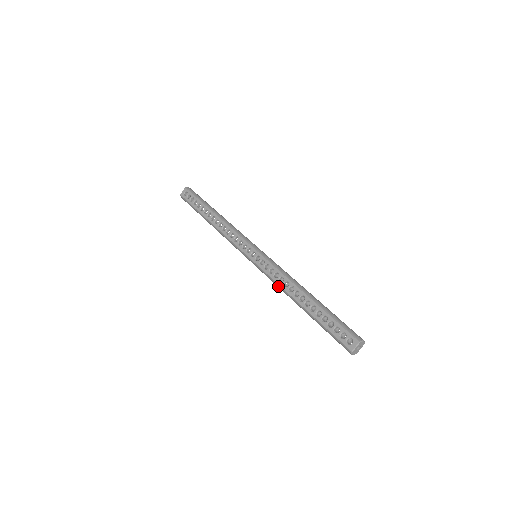
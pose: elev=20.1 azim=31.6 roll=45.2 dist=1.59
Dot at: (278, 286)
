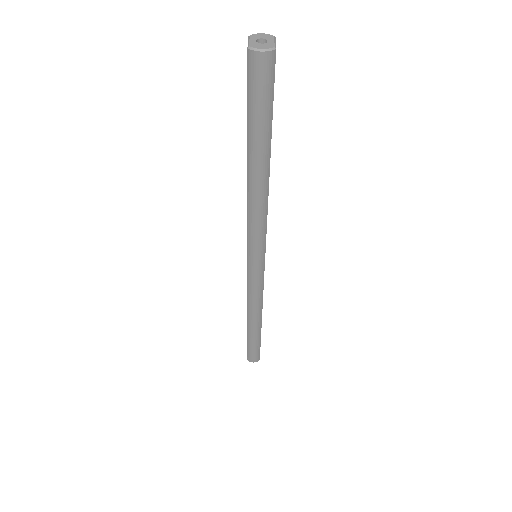
Dot at: (250, 215)
